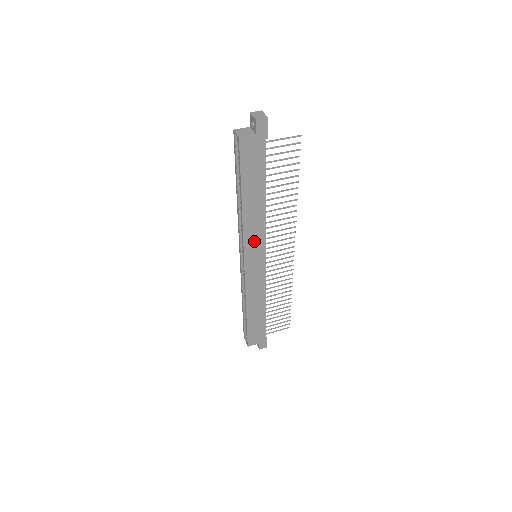
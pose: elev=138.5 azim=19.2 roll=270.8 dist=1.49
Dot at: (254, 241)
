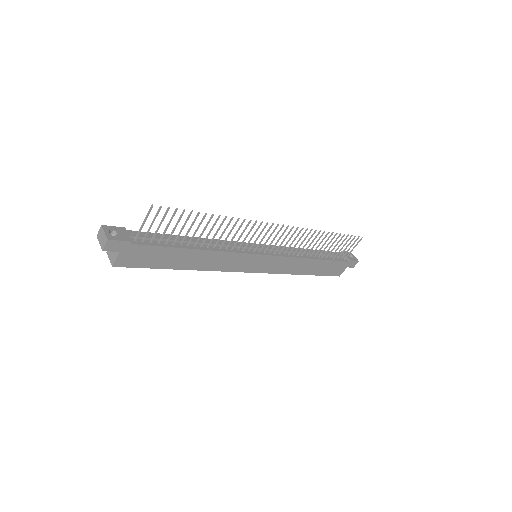
Dot at: (236, 263)
